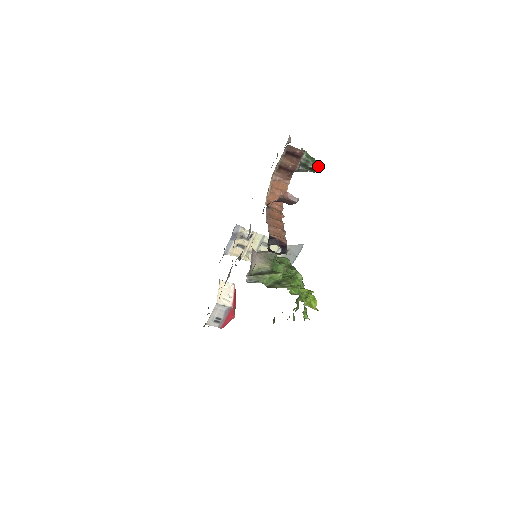
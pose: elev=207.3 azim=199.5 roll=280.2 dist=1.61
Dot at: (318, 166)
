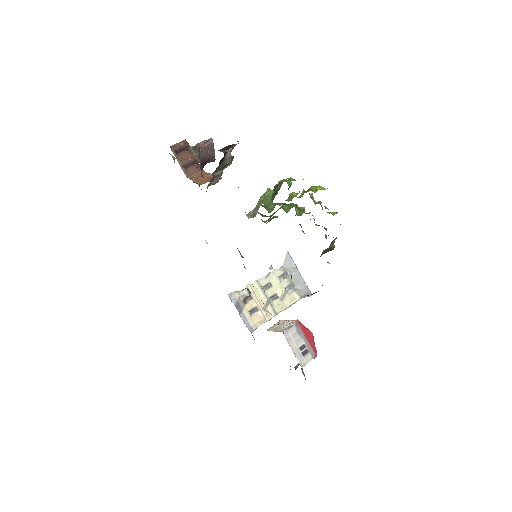
Dot at: occluded
